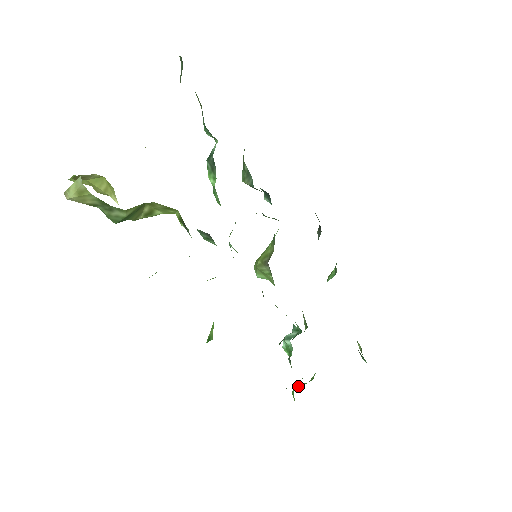
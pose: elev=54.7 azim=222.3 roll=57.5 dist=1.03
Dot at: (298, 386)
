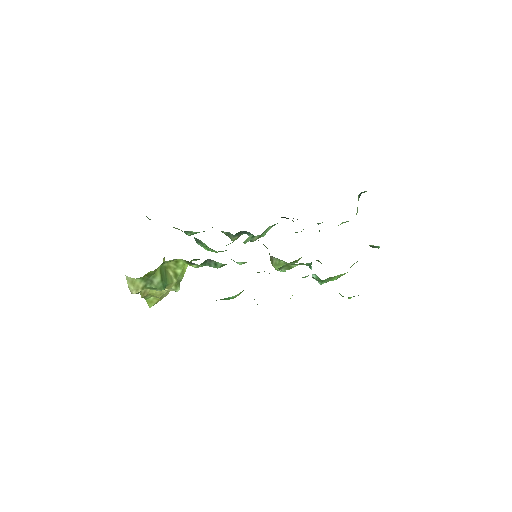
Dot at: occluded
